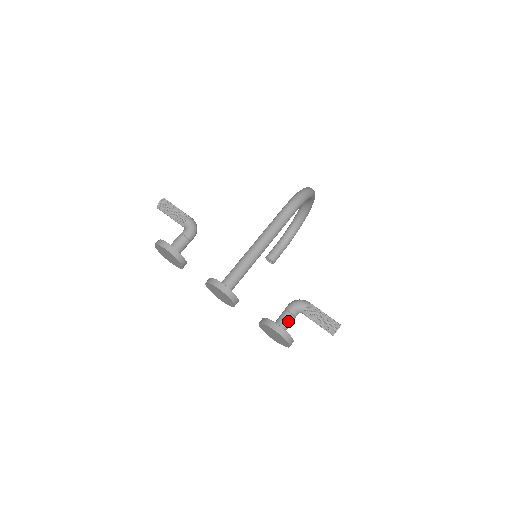
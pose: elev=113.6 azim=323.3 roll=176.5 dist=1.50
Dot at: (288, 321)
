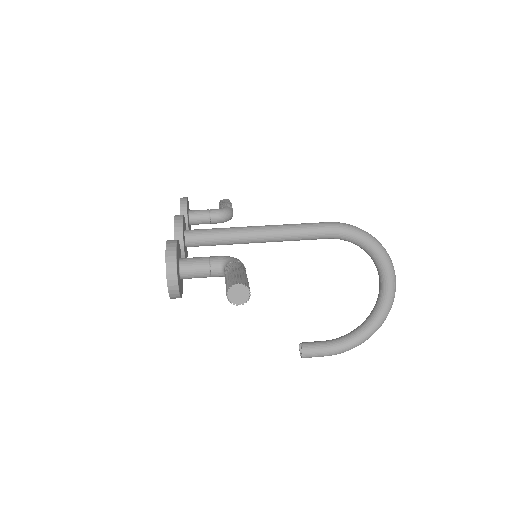
Dot at: (197, 261)
